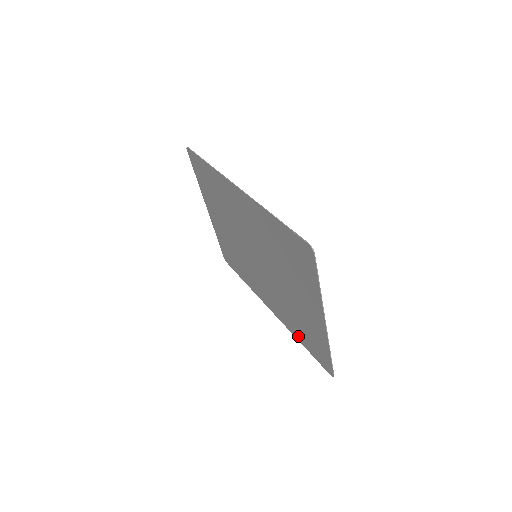
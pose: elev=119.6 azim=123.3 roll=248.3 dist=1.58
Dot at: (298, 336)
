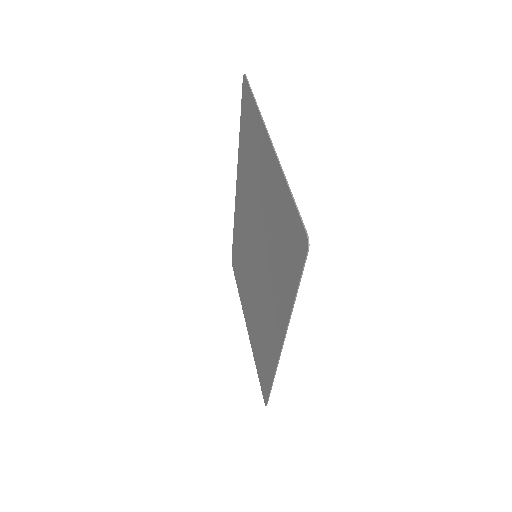
Dot at: (289, 292)
